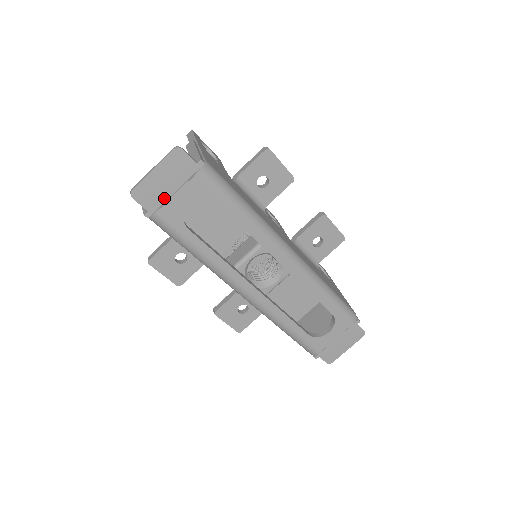
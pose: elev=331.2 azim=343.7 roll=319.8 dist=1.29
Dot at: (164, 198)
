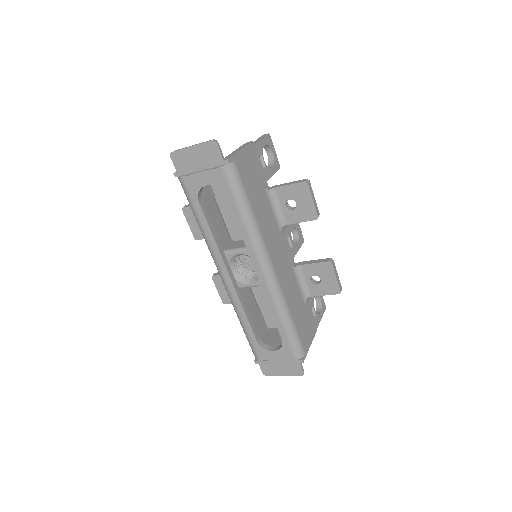
Dot at: (191, 170)
